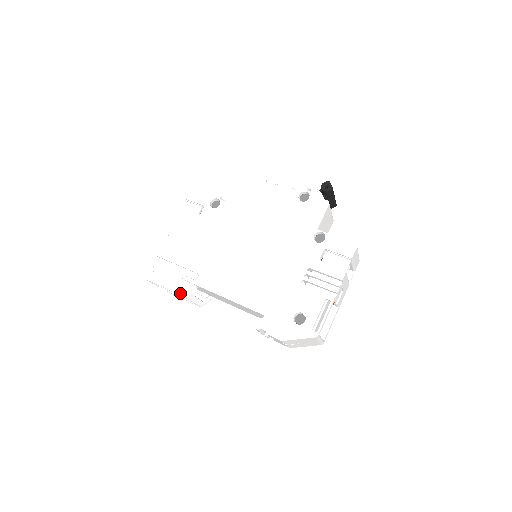
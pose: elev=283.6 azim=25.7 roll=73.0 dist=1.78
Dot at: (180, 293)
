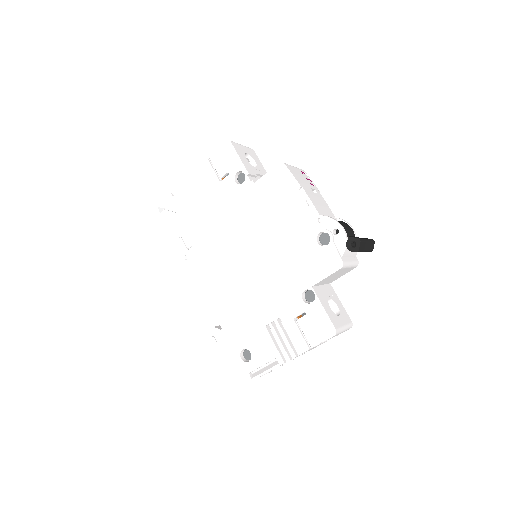
Dot at: (171, 251)
